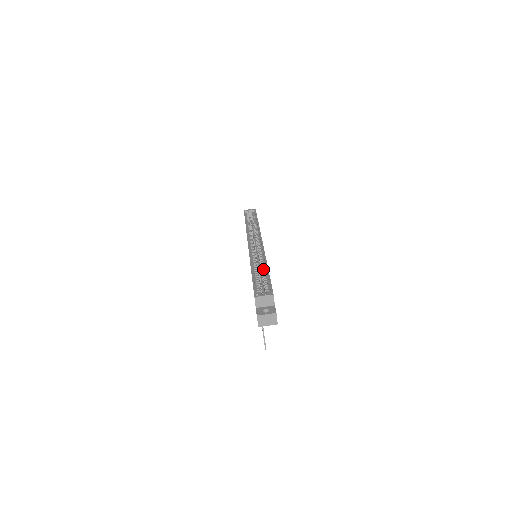
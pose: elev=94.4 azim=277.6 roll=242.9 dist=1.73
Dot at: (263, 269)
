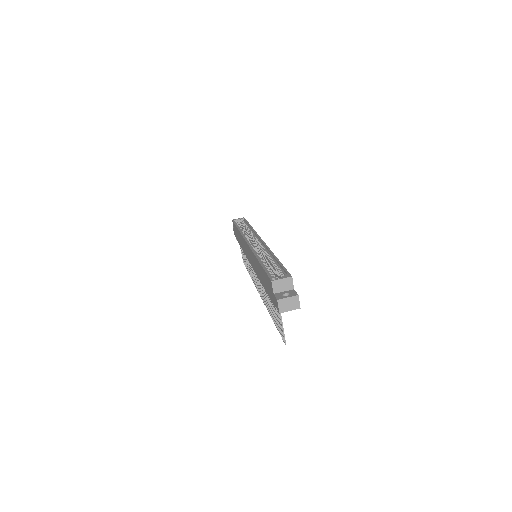
Dot at: (271, 260)
